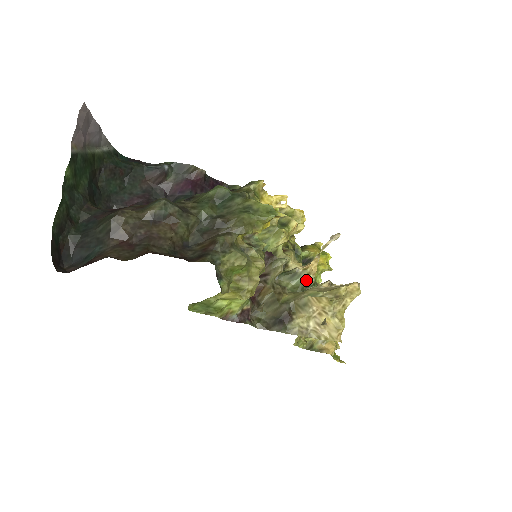
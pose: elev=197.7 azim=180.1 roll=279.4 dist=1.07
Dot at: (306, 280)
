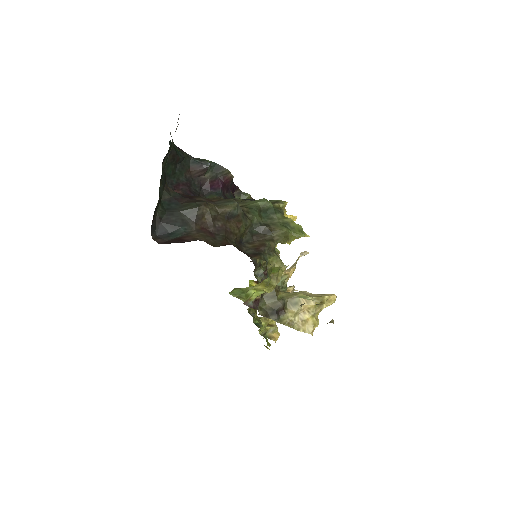
Dot at: (283, 282)
